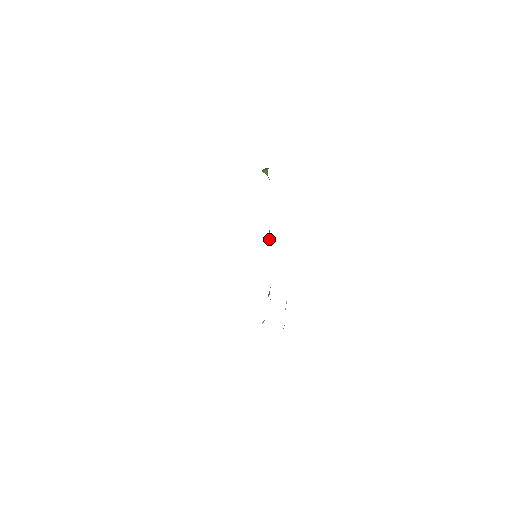
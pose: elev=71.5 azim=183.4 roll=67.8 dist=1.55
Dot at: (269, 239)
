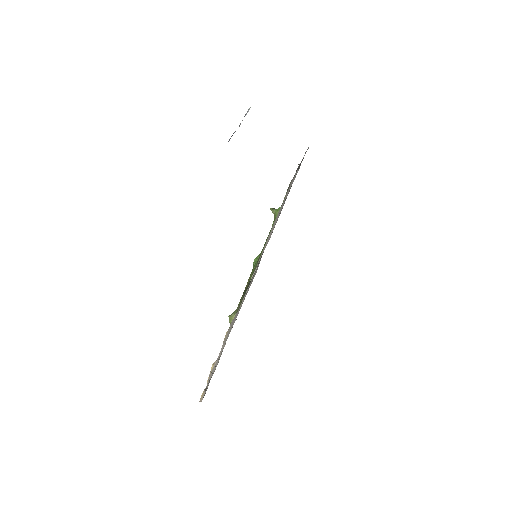
Dot at: (255, 262)
